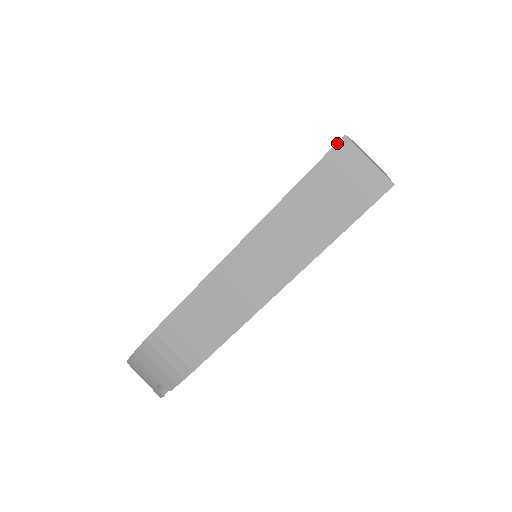
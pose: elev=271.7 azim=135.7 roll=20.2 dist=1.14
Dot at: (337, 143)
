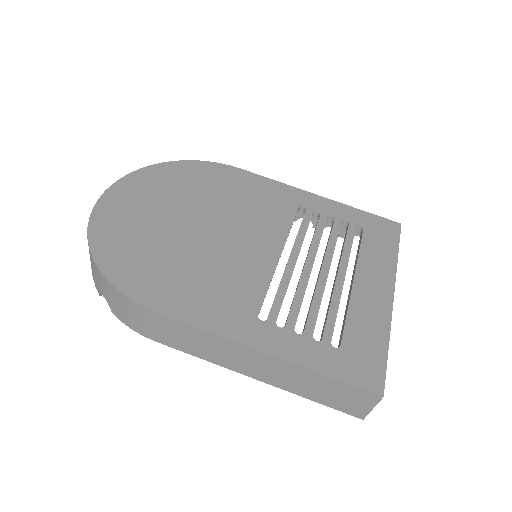
Dot at: (375, 394)
